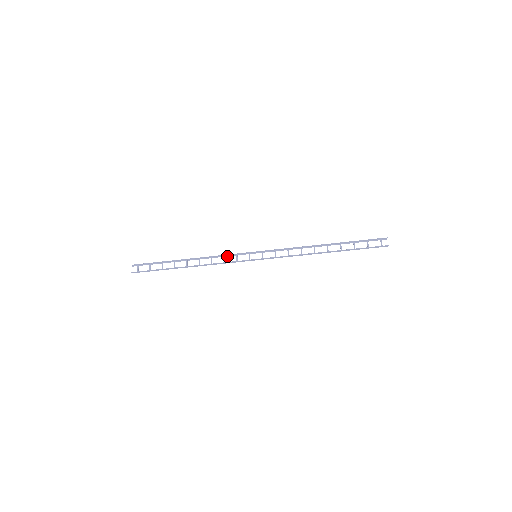
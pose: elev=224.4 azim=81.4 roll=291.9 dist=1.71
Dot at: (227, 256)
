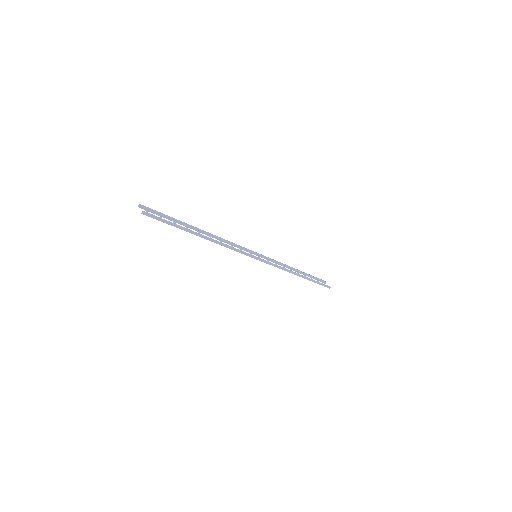
Dot at: (232, 245)
